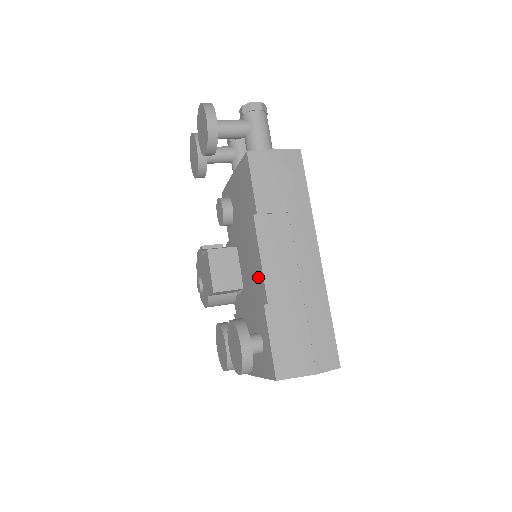
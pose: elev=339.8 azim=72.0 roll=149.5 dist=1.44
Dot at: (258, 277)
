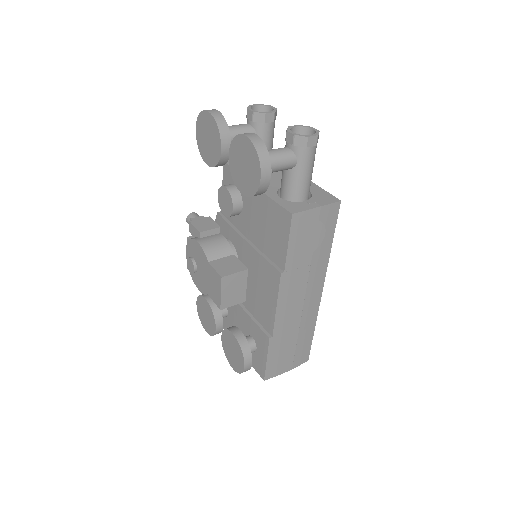
Dot at: (267, 310)
